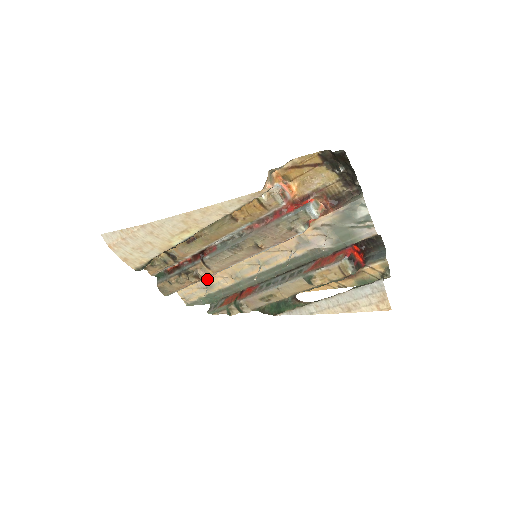
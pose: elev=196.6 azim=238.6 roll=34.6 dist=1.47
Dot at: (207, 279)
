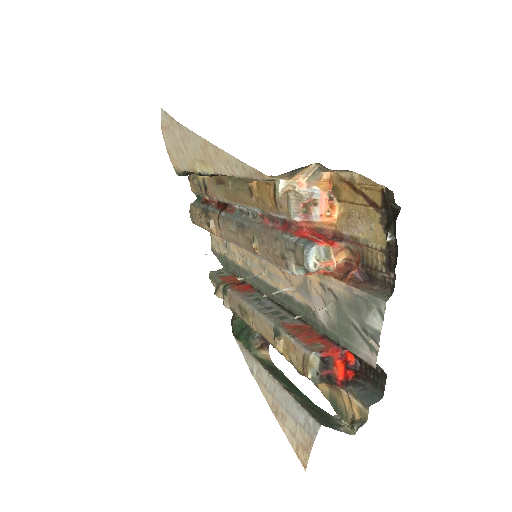
Dot at: occluded
